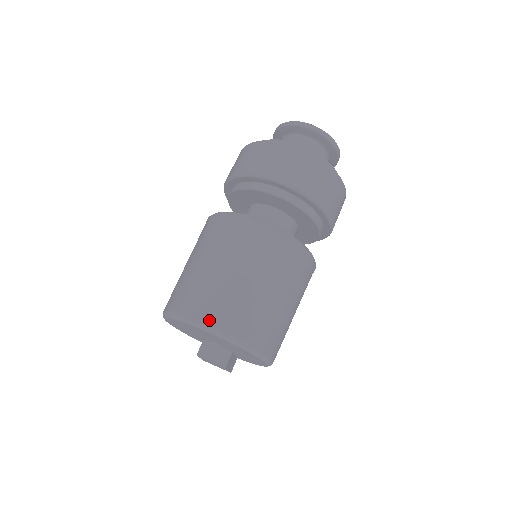
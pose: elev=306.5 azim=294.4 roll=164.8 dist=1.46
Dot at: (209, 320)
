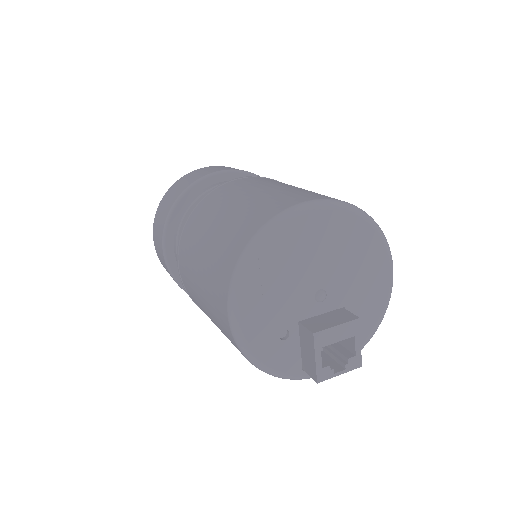
Dot at: (309, 198)
